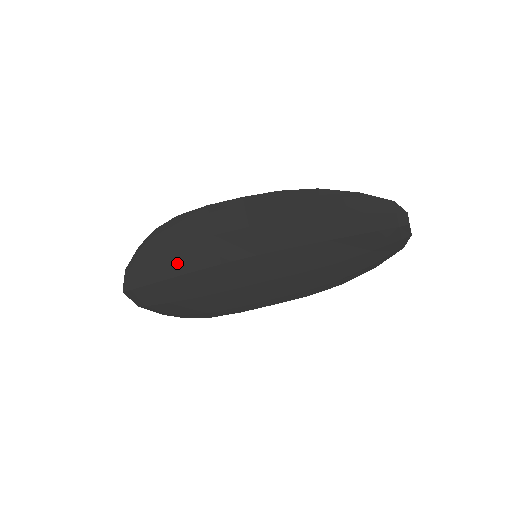
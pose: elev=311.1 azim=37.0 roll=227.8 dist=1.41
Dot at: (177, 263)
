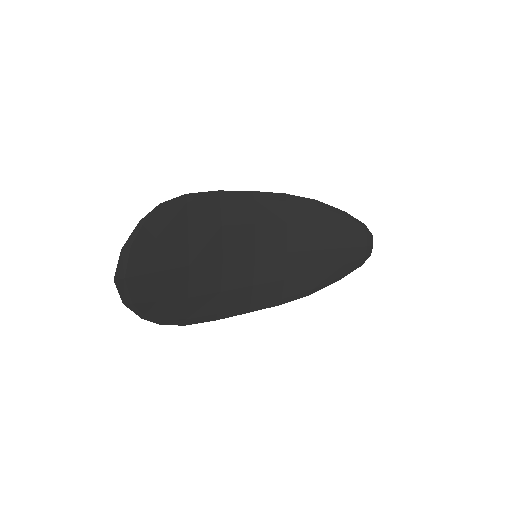
Dot at: (181, 251)
